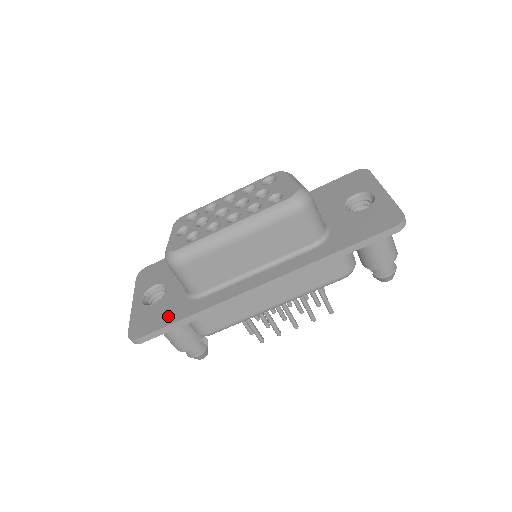
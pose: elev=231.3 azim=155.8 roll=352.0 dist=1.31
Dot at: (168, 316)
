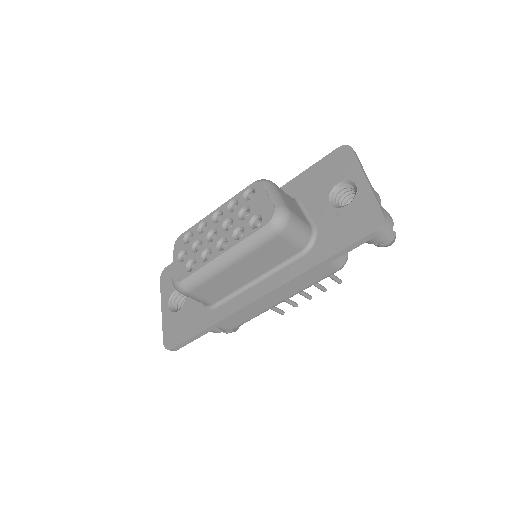
Dot at: (191, 327)
